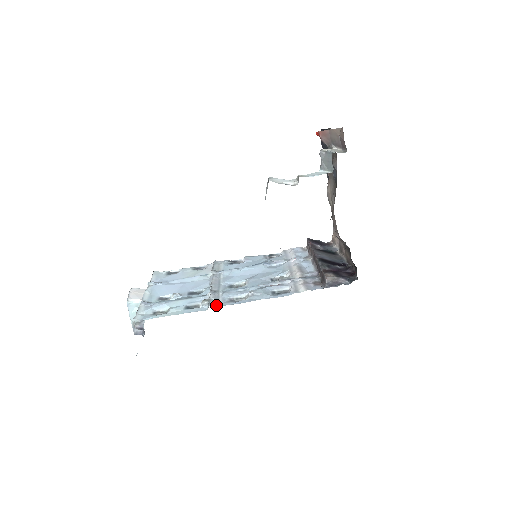
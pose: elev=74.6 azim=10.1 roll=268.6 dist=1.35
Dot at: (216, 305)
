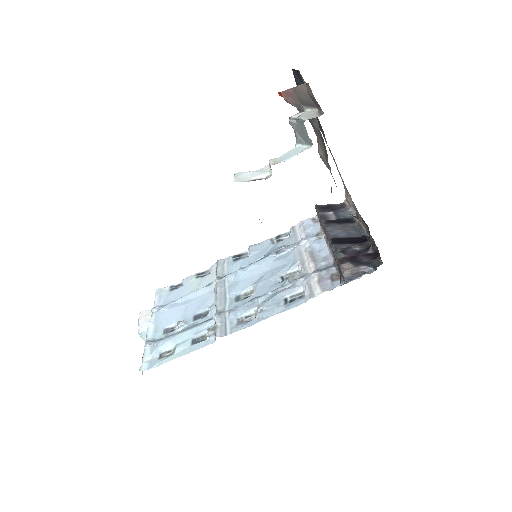
Dot at: (223, 334)
